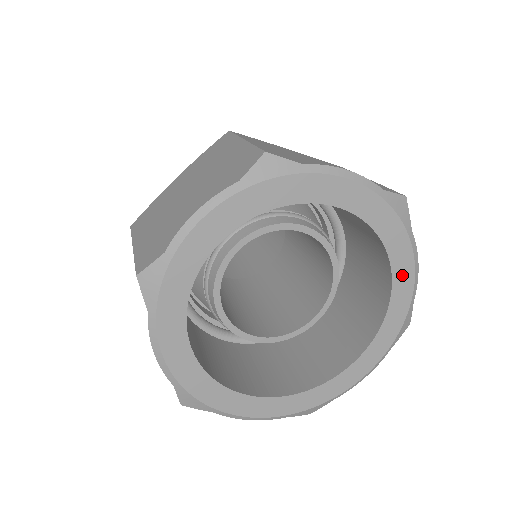
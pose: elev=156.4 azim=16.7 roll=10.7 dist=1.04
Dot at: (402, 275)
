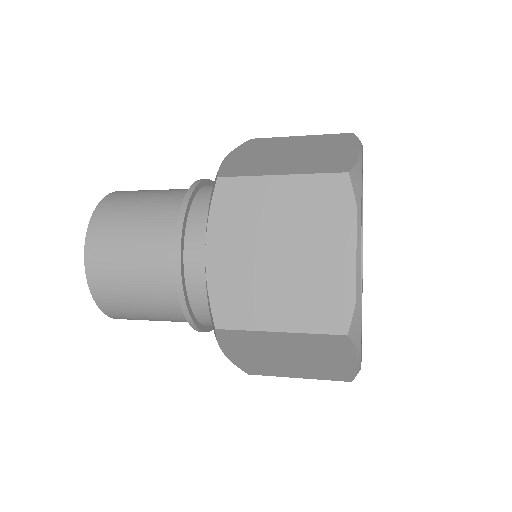
Dot at: occluded
